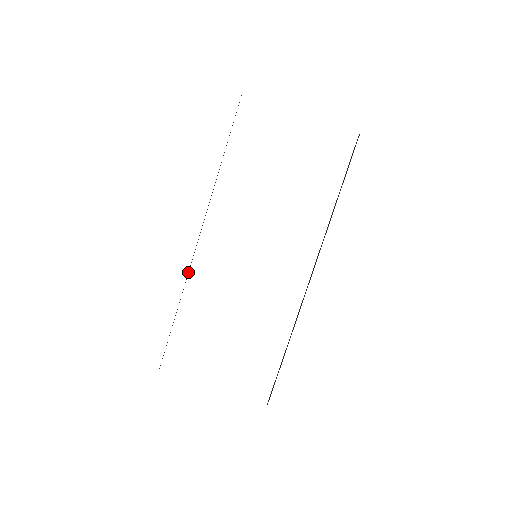
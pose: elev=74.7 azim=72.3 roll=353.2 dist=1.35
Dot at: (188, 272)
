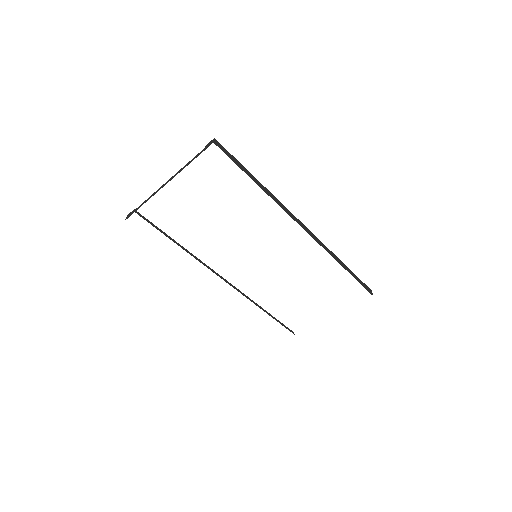
Dot at: (241, 293)
